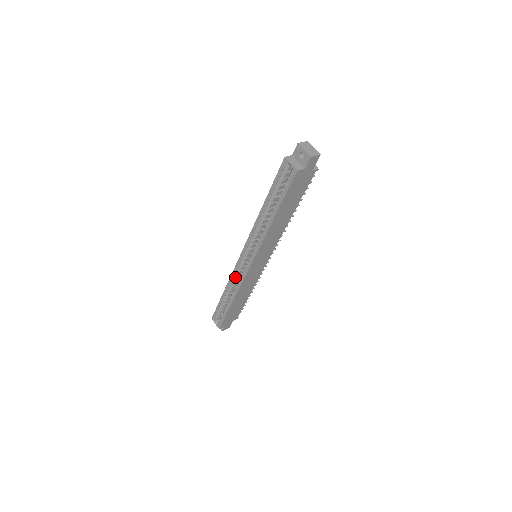
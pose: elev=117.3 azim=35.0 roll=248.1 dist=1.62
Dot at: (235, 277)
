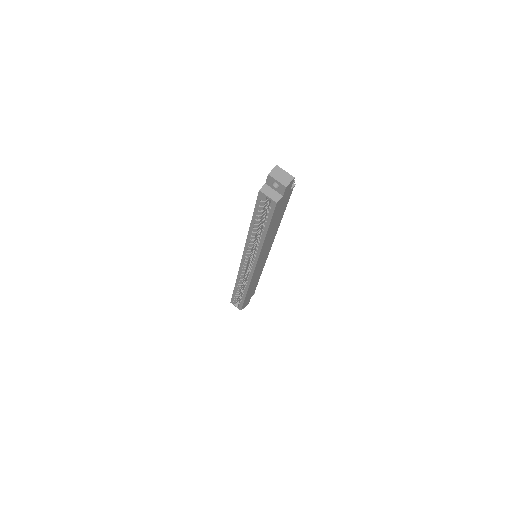
Dot at: (242, 276)
